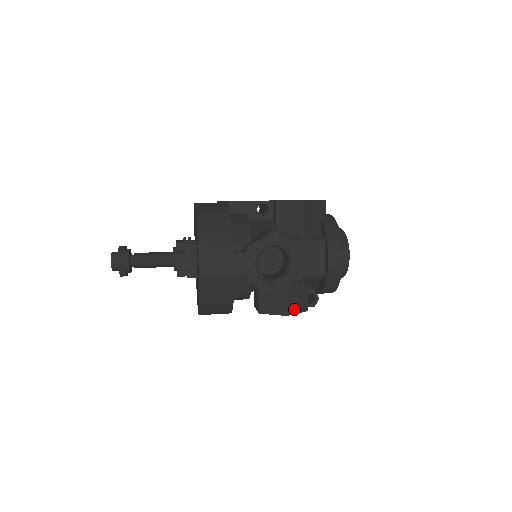
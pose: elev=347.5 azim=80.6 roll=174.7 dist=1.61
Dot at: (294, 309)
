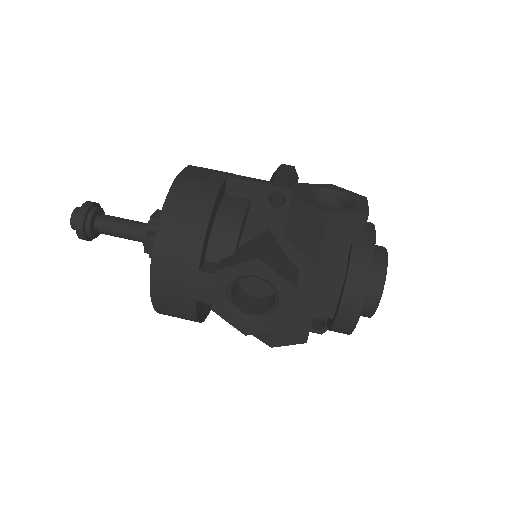
Dot at: (284, 340)
